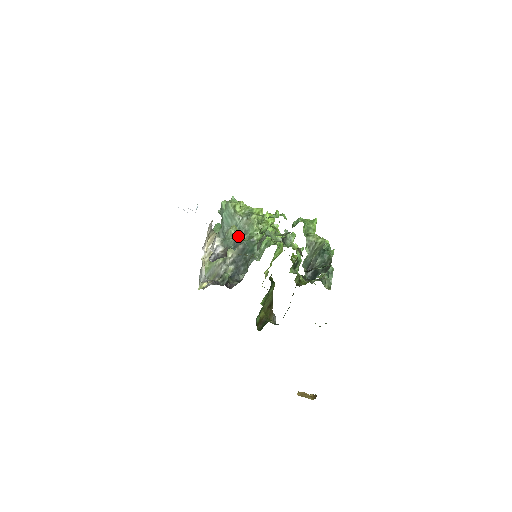
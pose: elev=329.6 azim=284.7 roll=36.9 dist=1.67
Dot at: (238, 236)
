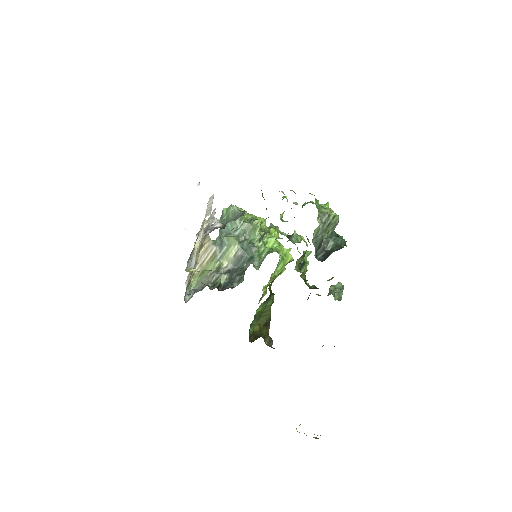
Dot at: (240, 212)
